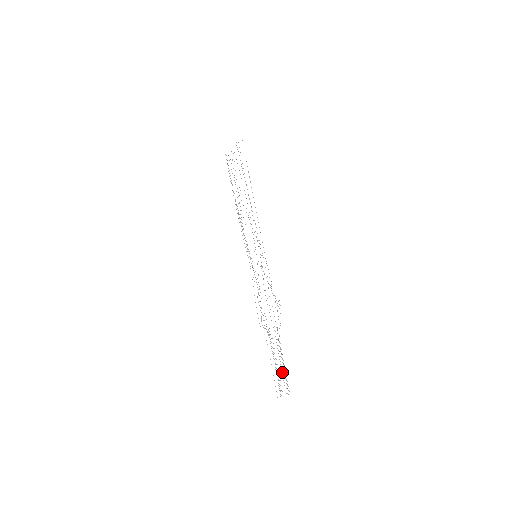
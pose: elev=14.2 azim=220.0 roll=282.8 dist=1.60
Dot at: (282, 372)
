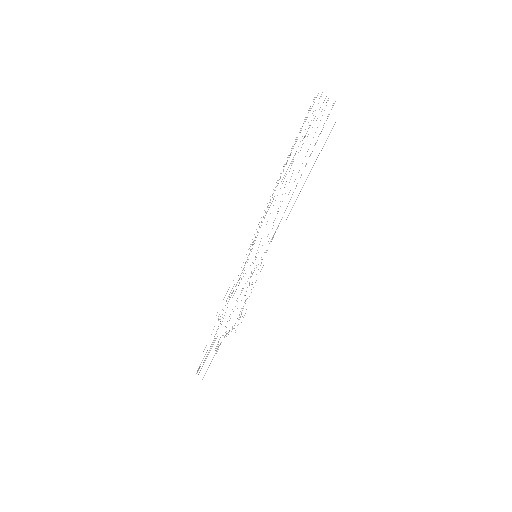
Dot at: occluded
